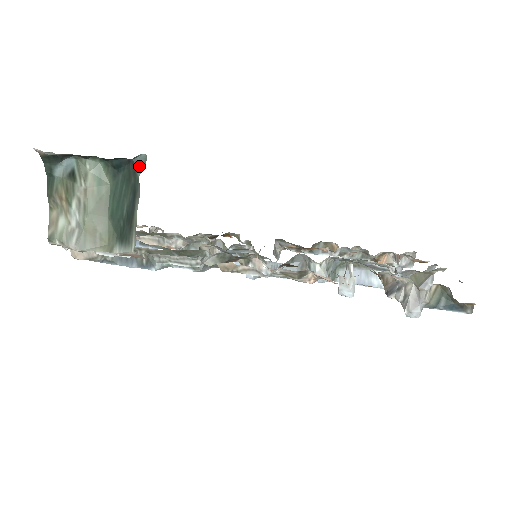
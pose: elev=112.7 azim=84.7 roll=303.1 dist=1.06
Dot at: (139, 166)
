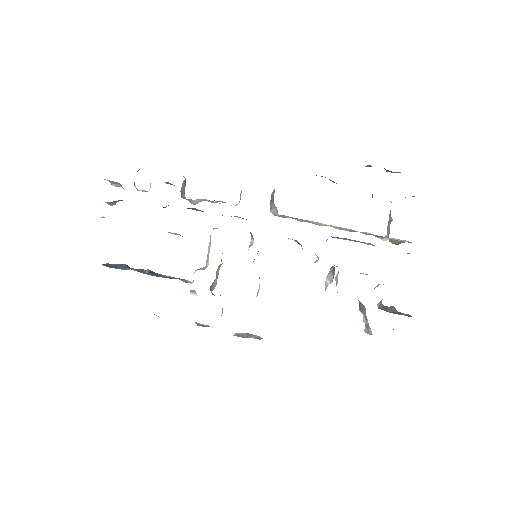
Dot at: occluded
